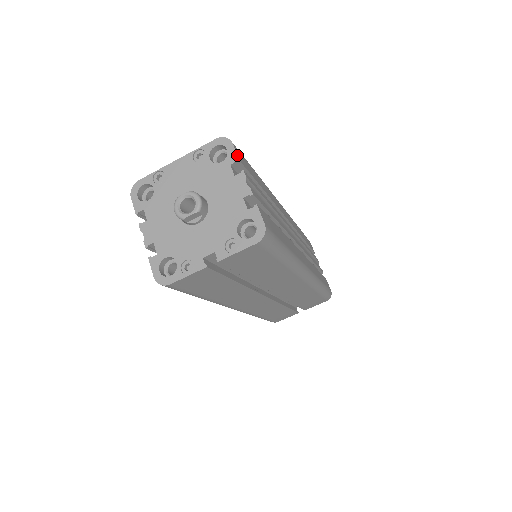
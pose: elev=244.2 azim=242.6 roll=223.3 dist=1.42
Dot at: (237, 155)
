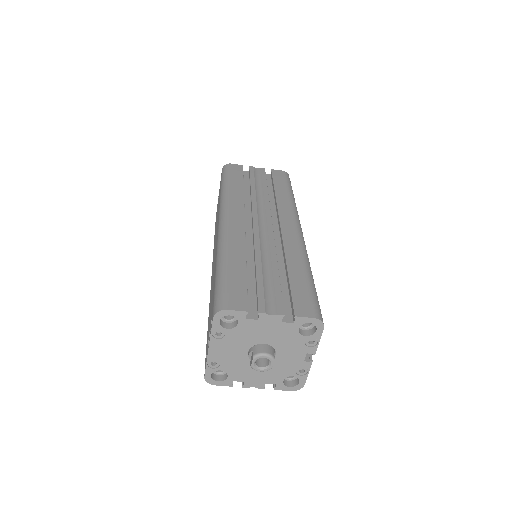
Dot at: (241, 311)
